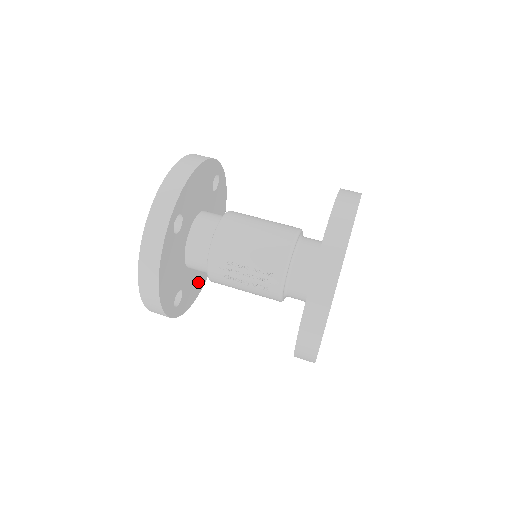
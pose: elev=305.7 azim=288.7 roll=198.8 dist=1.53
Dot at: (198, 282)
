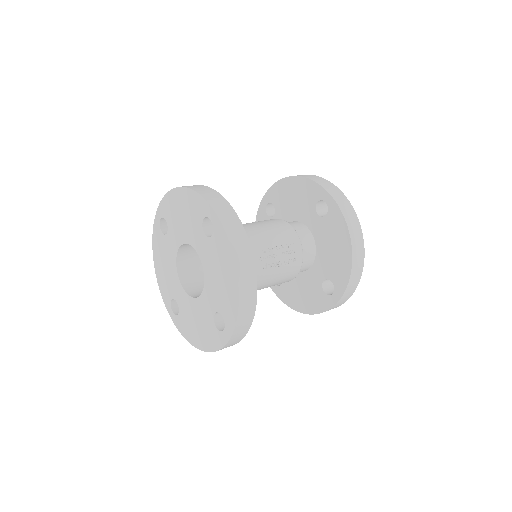
Dot at: occluded
